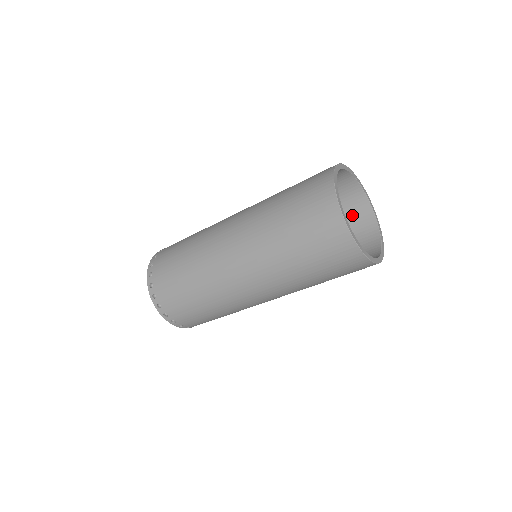
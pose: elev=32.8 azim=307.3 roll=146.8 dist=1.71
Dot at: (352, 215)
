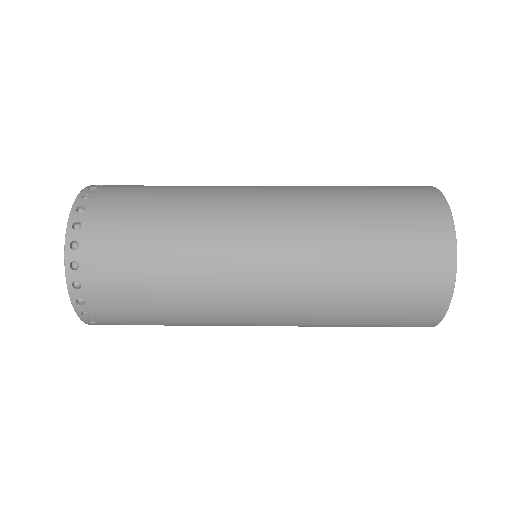
Dot at: occluded
